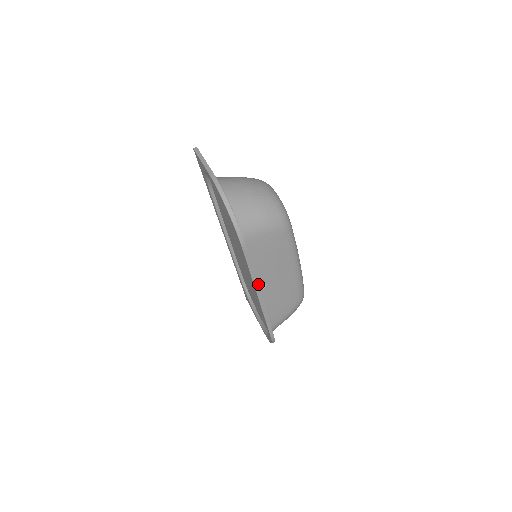
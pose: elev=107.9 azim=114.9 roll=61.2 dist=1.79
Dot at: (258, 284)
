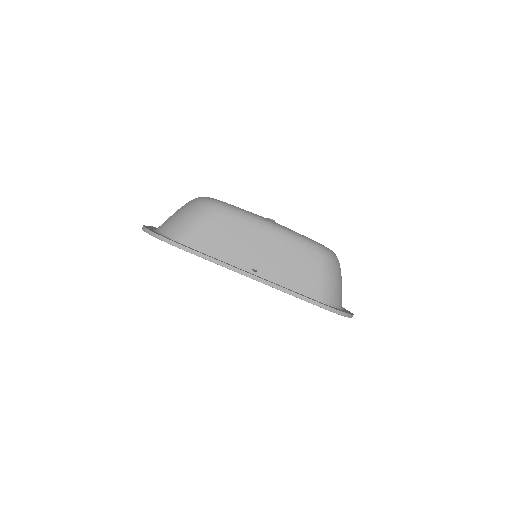
Dot at: (247, 270)
